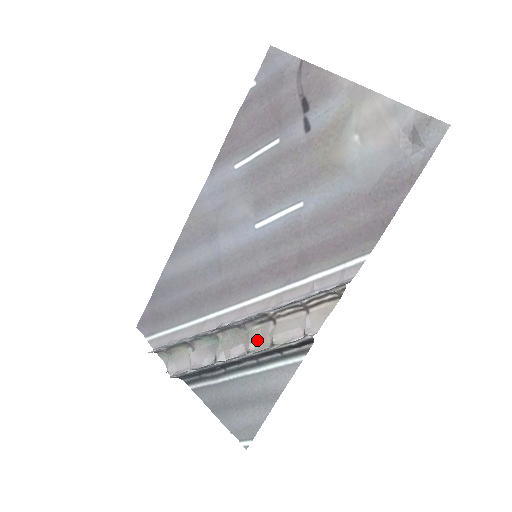
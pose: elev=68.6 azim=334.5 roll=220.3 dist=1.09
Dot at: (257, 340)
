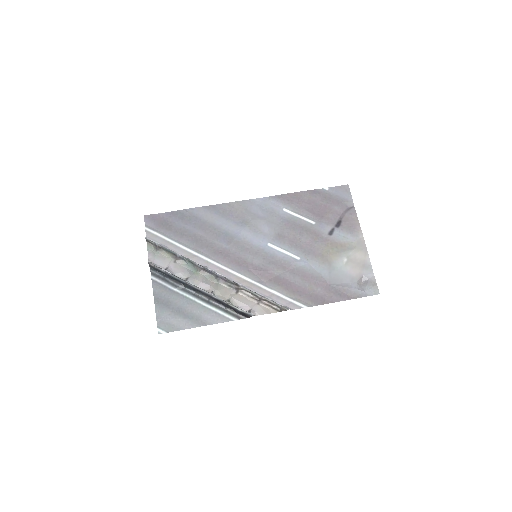
Dot at: (220, 291)
